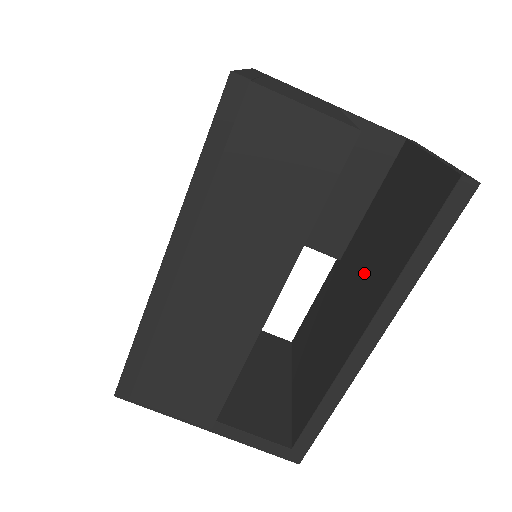
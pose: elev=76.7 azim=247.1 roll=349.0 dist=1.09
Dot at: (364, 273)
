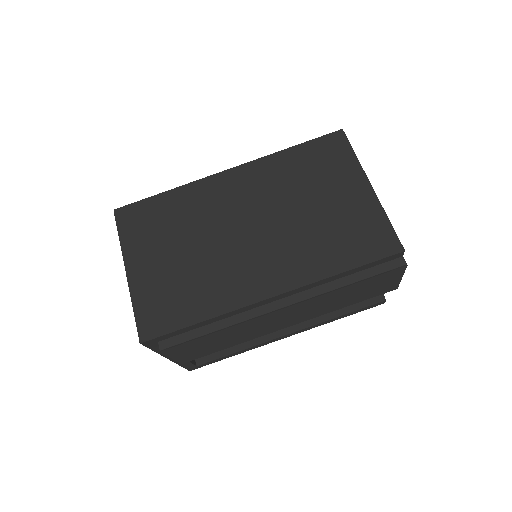
Dot at: occluded
